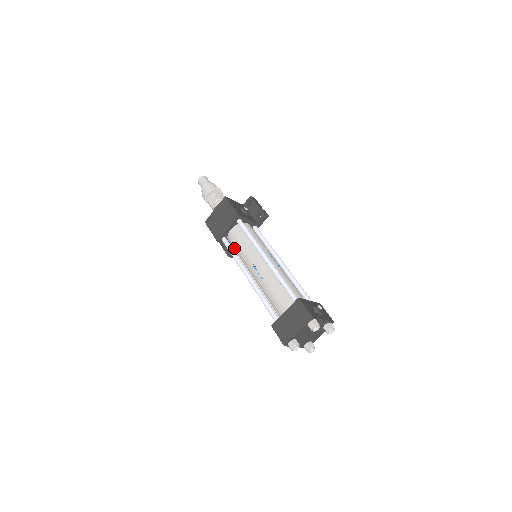
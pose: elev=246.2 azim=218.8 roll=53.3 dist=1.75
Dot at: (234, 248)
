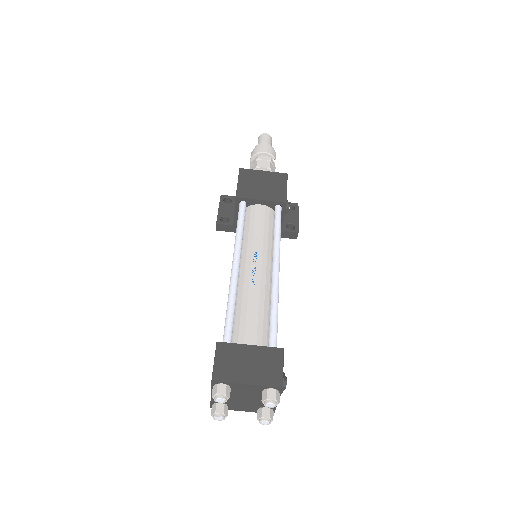
Dot at: (245, 223)
